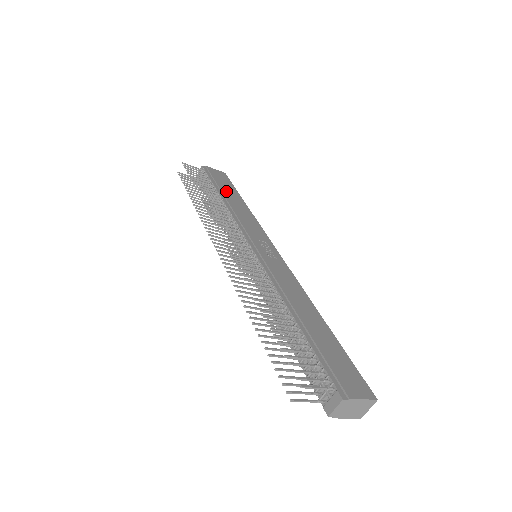
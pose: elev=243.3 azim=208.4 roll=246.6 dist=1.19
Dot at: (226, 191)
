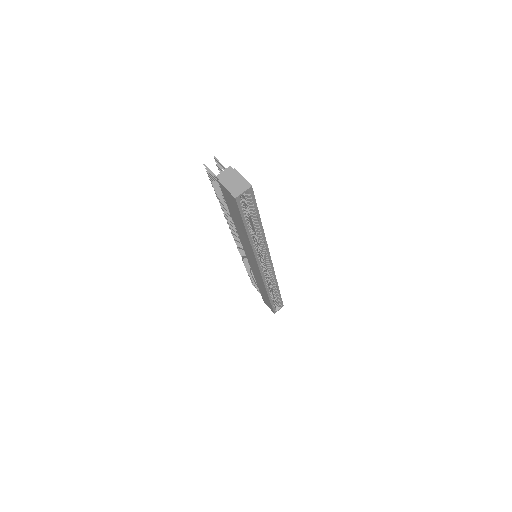
Dot at: occluded
